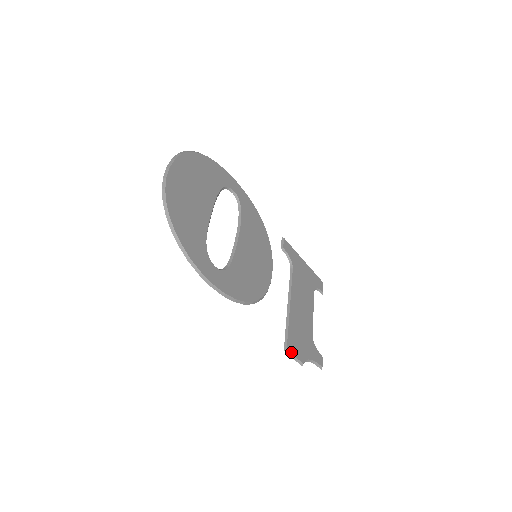
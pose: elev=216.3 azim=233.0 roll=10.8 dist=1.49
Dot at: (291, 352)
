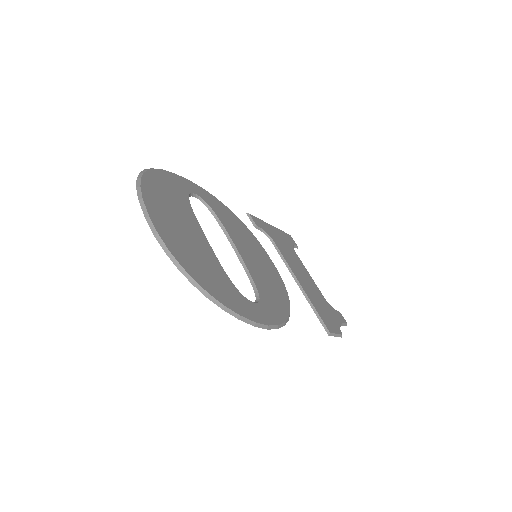
Dot at: (333, 332)
